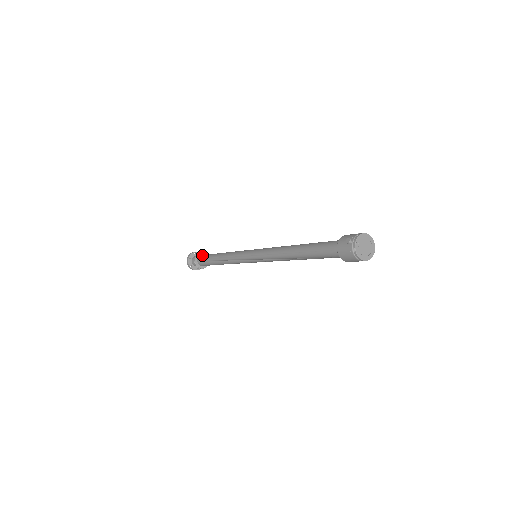
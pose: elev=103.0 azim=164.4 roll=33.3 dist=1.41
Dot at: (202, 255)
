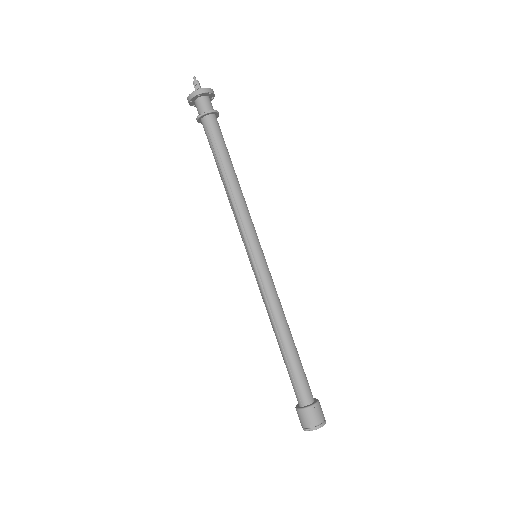
Dot at: (215, 122)
